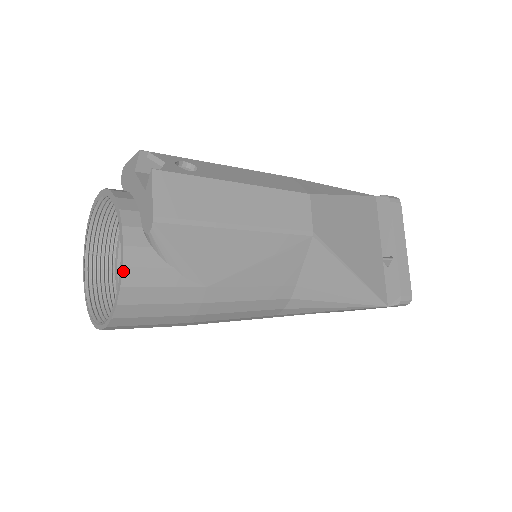
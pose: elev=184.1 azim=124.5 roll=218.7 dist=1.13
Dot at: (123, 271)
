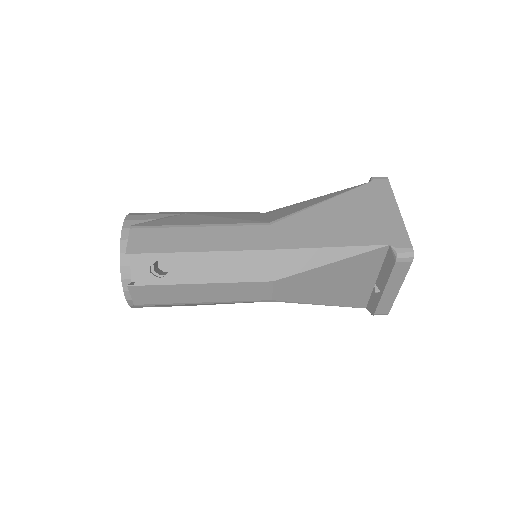
Dot at: (130, 306)
